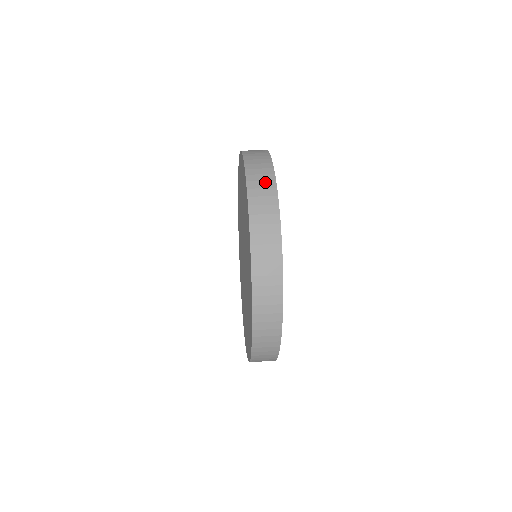
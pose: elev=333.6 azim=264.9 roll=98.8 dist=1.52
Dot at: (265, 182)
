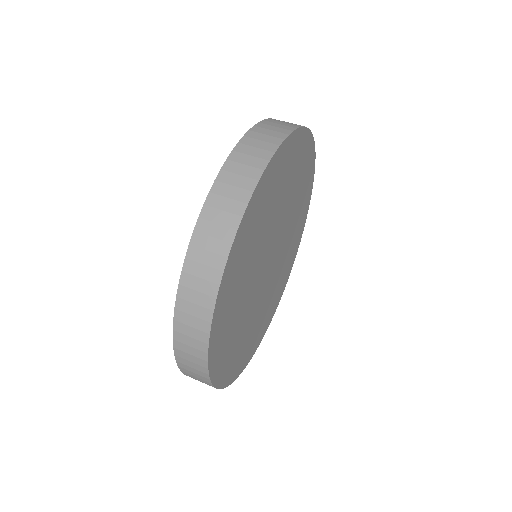
Dot at: (195, 365)
